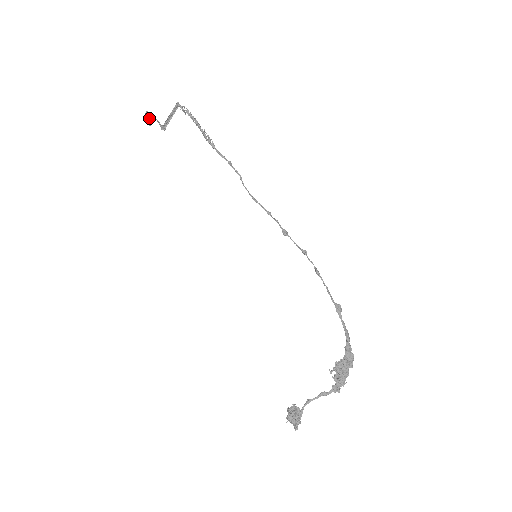
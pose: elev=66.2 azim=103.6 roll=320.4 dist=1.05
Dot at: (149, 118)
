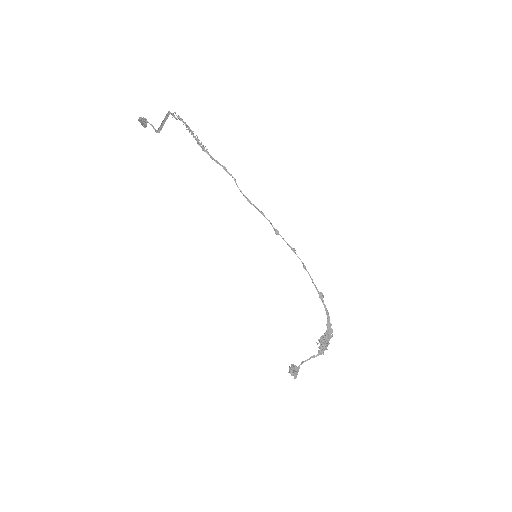
Dot at: (143, 123)
